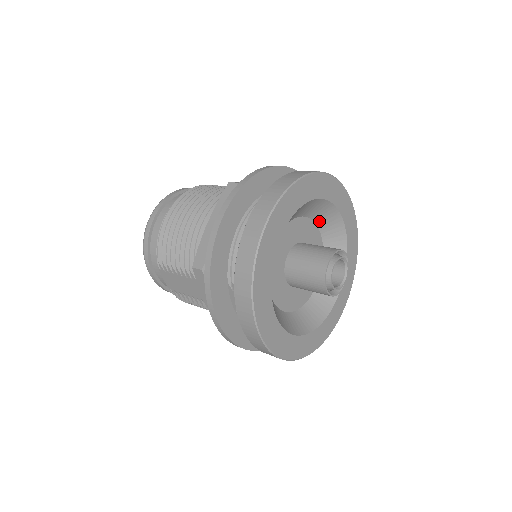
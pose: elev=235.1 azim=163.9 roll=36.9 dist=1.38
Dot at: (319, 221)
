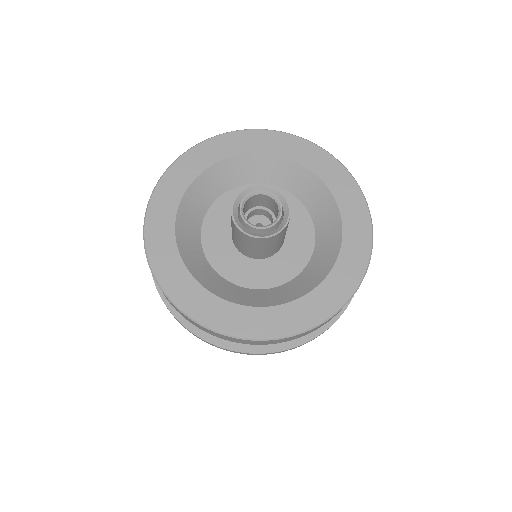
Dot at: (253, 179)
